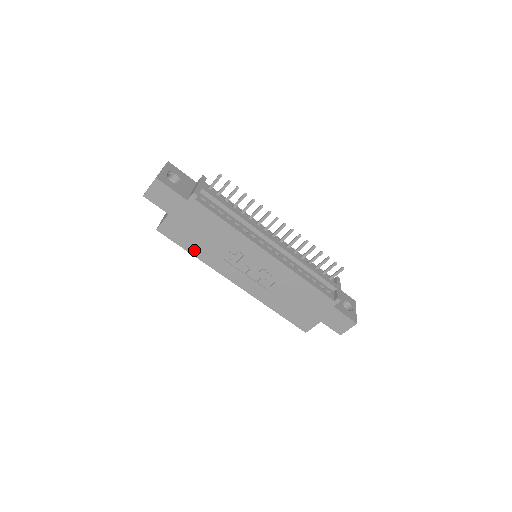
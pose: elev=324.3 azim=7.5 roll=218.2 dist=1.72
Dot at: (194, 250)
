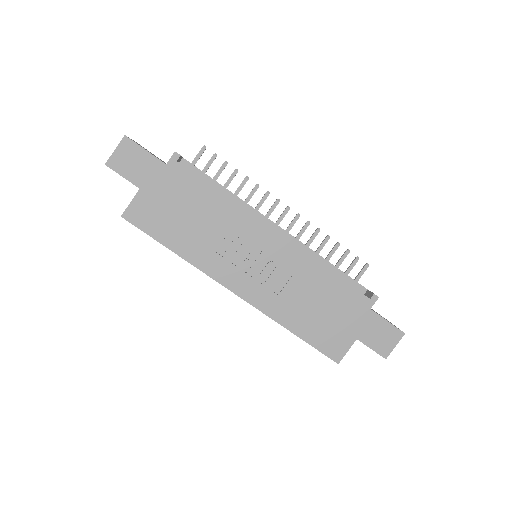
Dot at: (174, 243)
